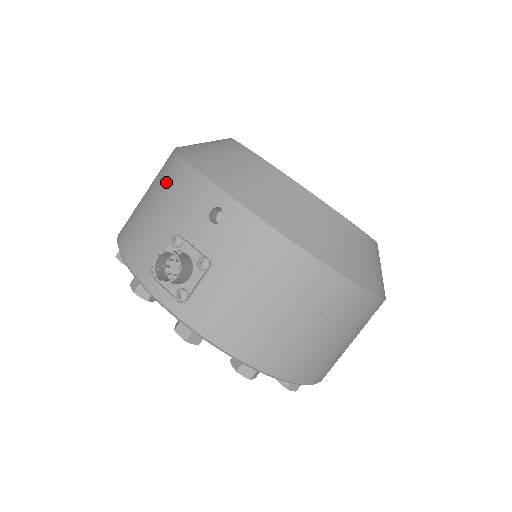
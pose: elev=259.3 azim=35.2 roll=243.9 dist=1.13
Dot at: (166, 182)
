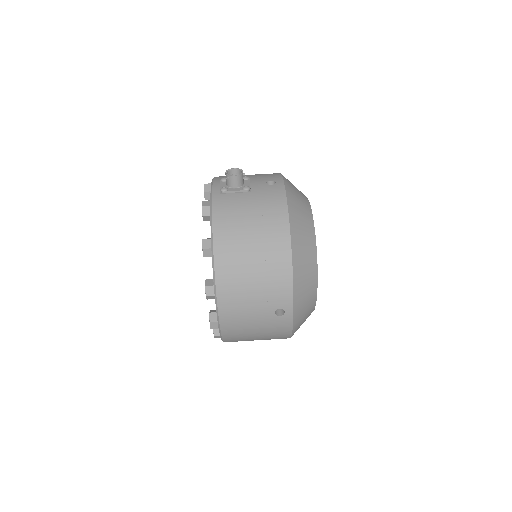
Dot at: occluded
